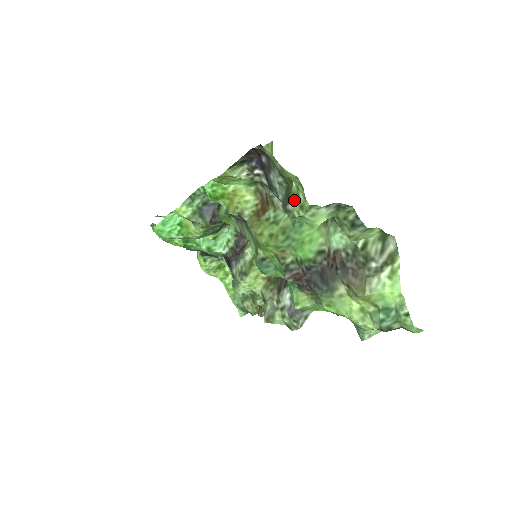
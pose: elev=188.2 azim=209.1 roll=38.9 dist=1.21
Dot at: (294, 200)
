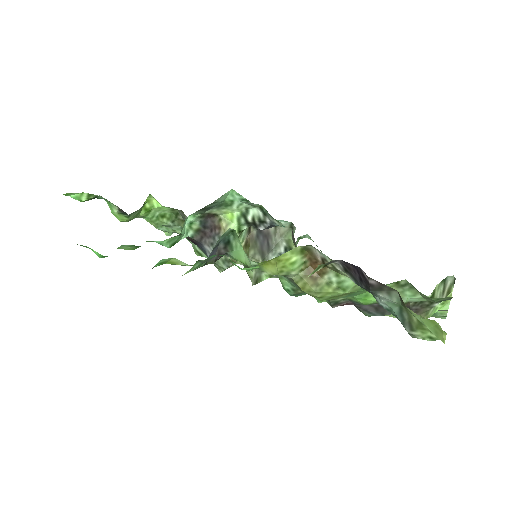
Dot at: (423, 332)
